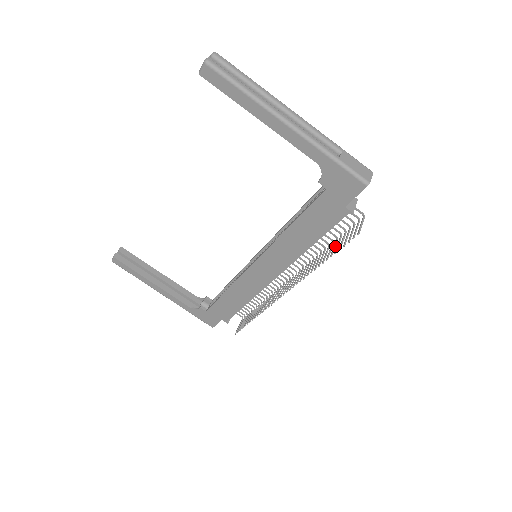
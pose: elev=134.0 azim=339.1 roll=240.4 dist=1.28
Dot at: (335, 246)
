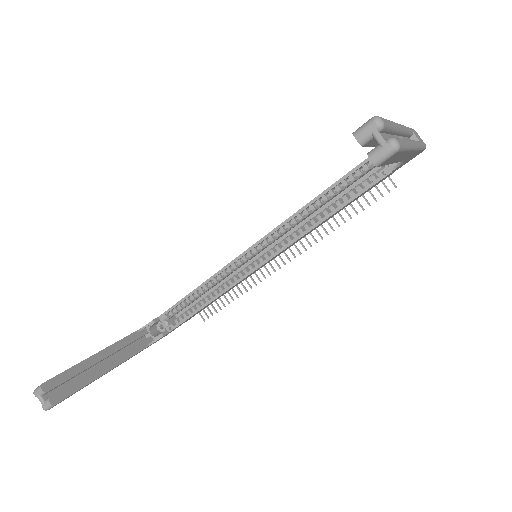
Dot at: occluded
